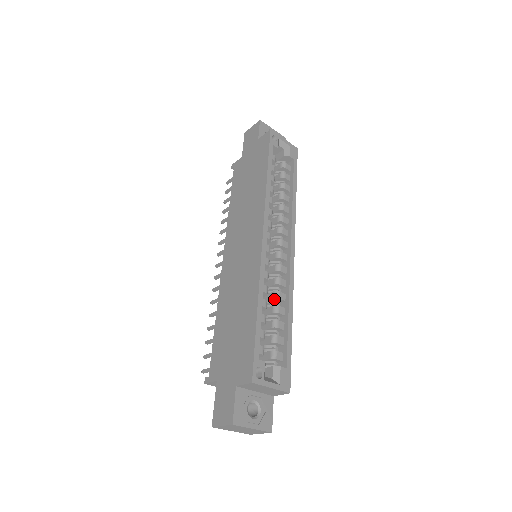
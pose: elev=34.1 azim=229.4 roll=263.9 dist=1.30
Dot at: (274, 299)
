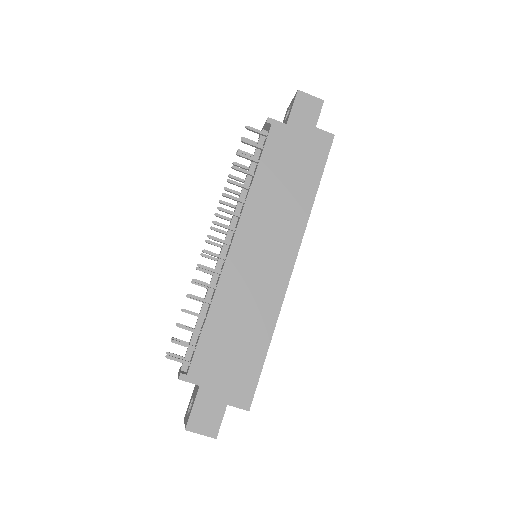
Dot at: occluded
